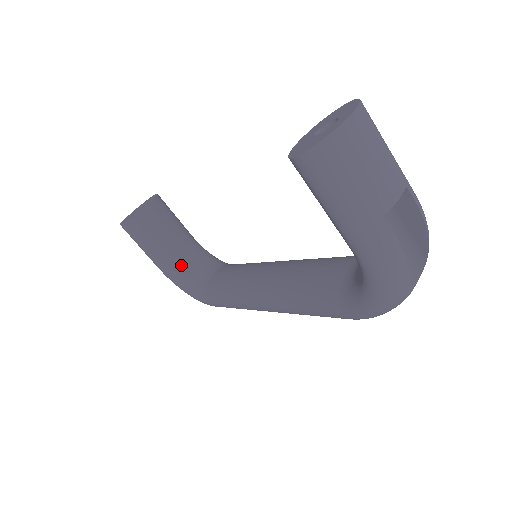
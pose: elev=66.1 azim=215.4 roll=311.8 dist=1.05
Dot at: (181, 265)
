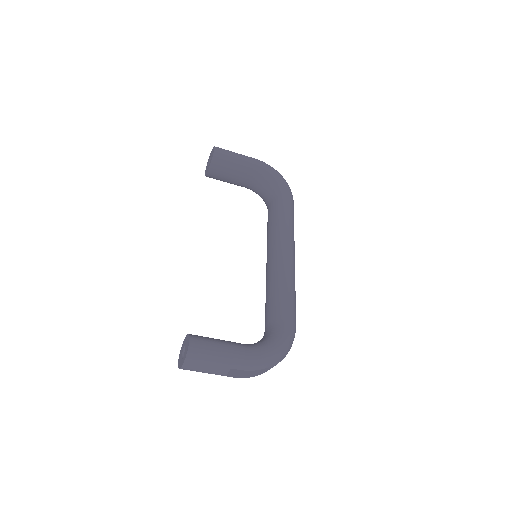
Dot at: (253, 188)
